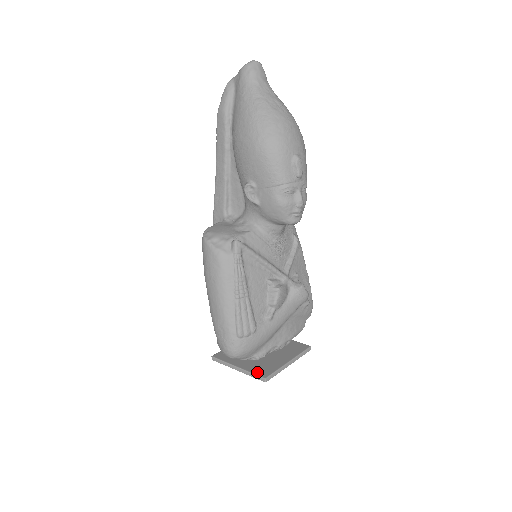
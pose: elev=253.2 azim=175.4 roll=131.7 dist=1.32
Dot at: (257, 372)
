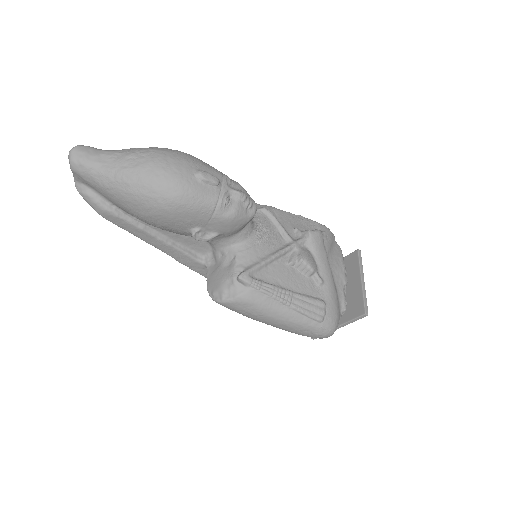
Dot at: (354, 315)
